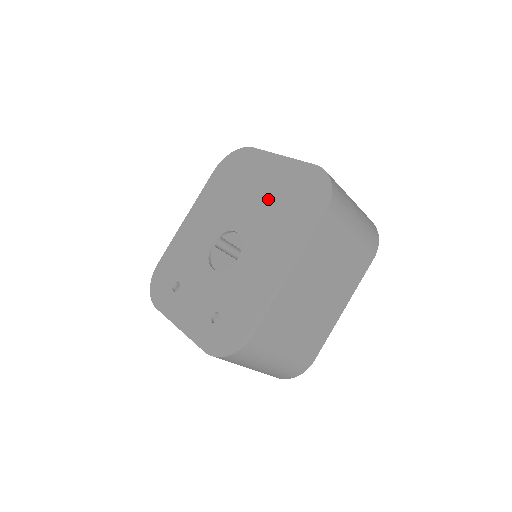
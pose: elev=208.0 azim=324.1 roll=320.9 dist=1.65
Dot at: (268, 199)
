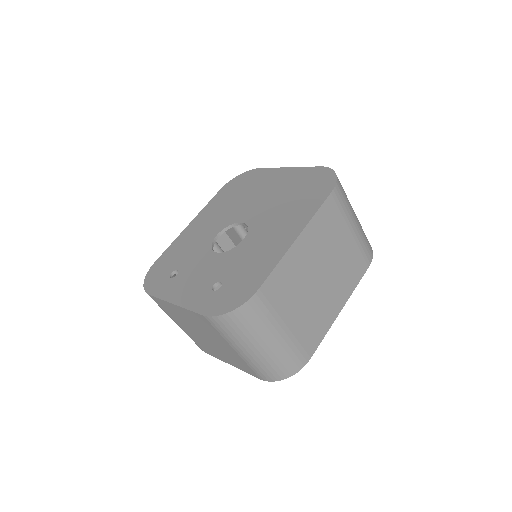
Dot at: (275, 195)
